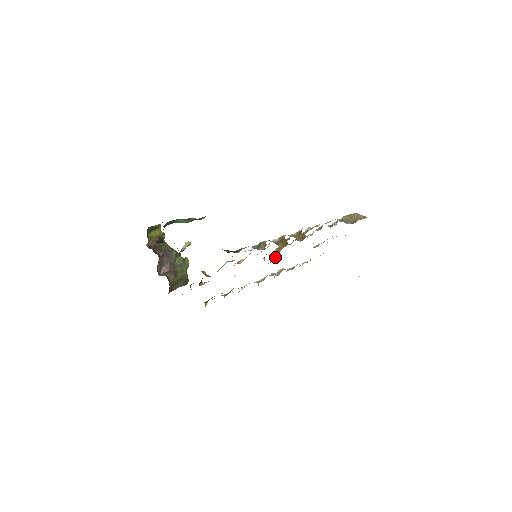
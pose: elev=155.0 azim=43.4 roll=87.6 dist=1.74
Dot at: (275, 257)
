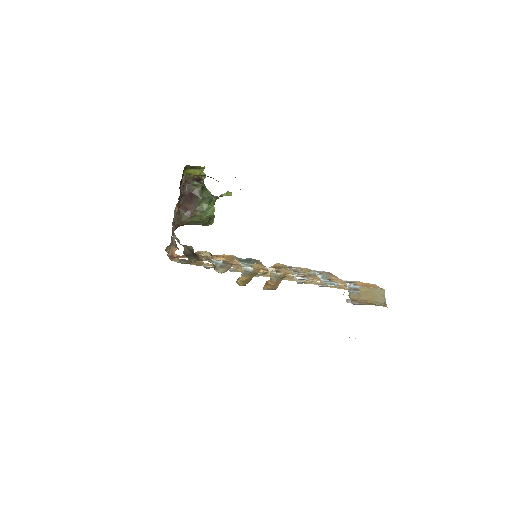
Dot at: (265, 272)
